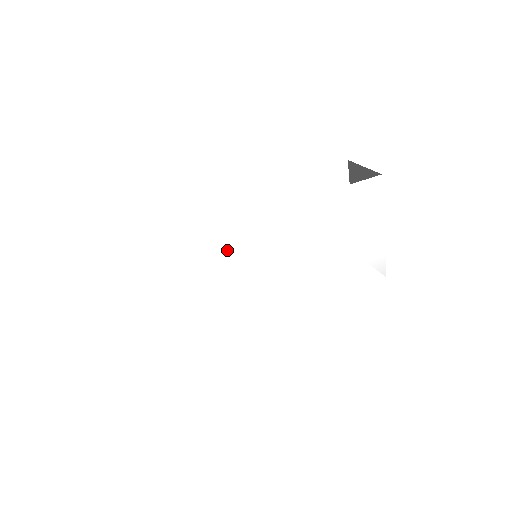
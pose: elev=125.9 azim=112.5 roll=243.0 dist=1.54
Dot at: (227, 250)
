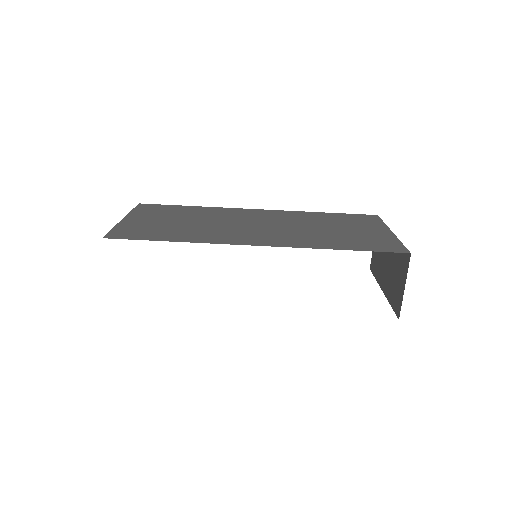
Dot at: occluded
